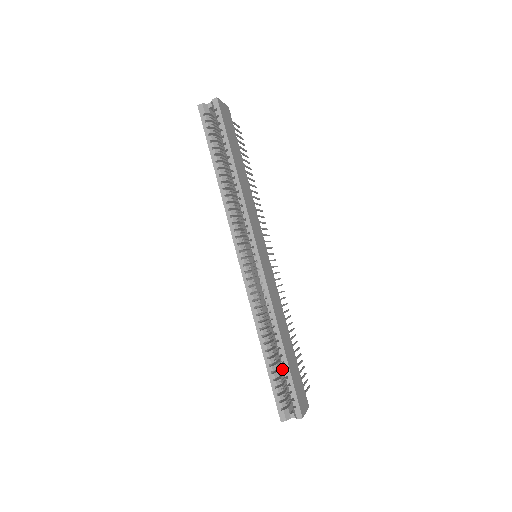
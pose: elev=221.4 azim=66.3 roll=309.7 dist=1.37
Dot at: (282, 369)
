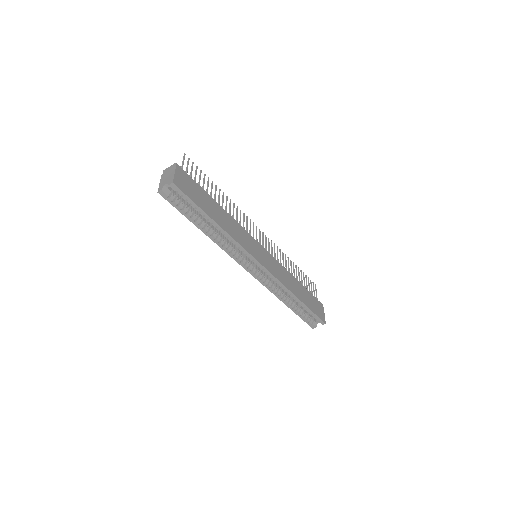
Dot at: occluded
